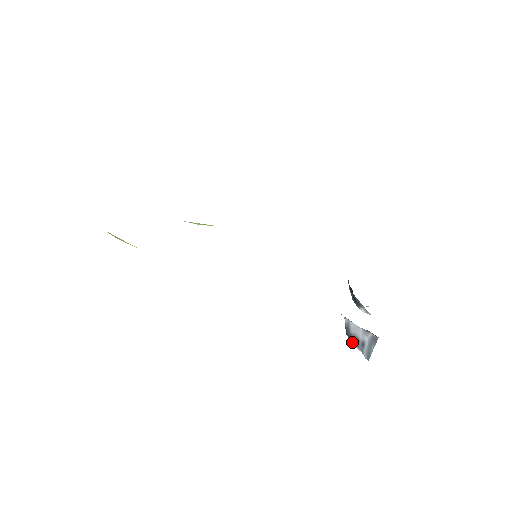
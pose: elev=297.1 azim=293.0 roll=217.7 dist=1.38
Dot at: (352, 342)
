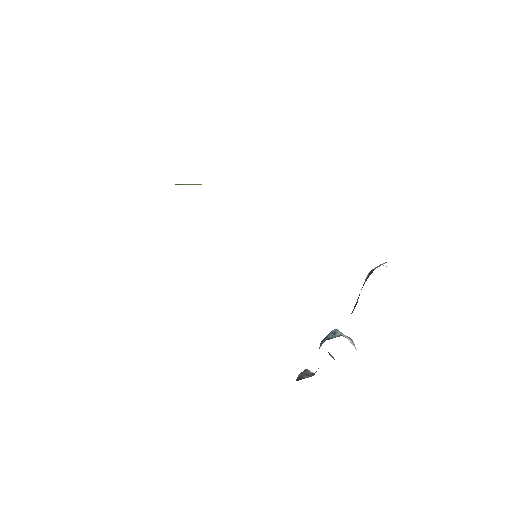
Dot at: occluded
